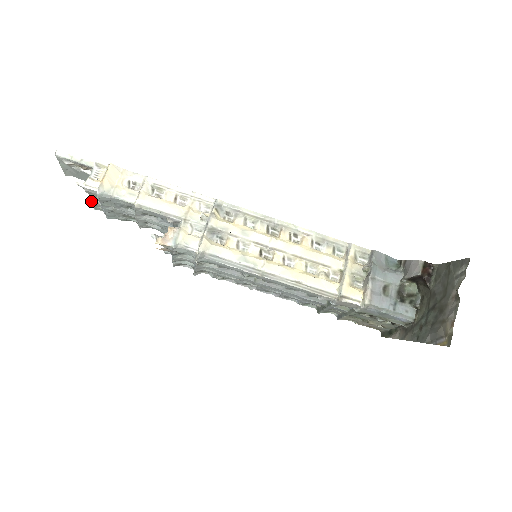
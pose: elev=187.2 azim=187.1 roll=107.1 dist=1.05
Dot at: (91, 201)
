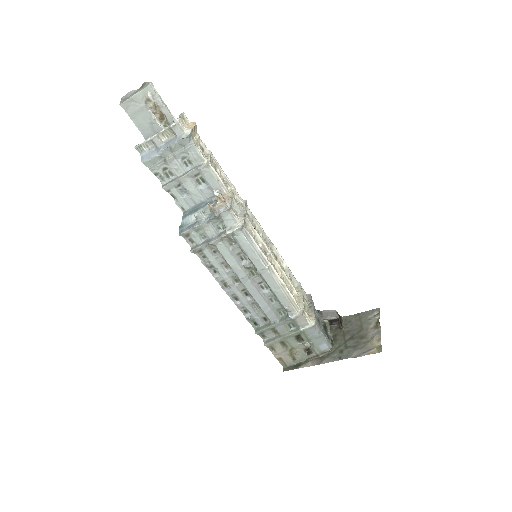
Dot at: (157, 137)
